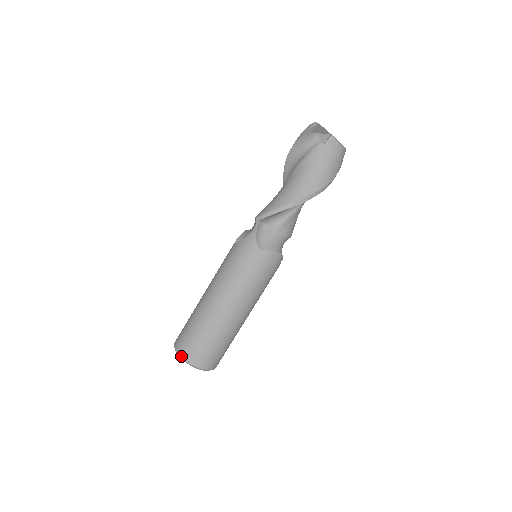
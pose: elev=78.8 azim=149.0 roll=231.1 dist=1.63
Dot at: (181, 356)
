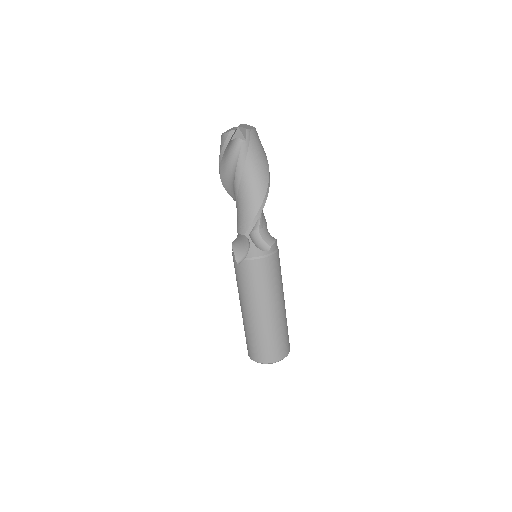
Dot at: (271, 363)
